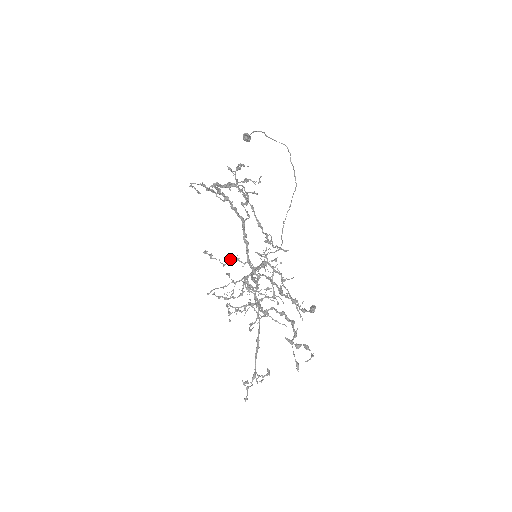
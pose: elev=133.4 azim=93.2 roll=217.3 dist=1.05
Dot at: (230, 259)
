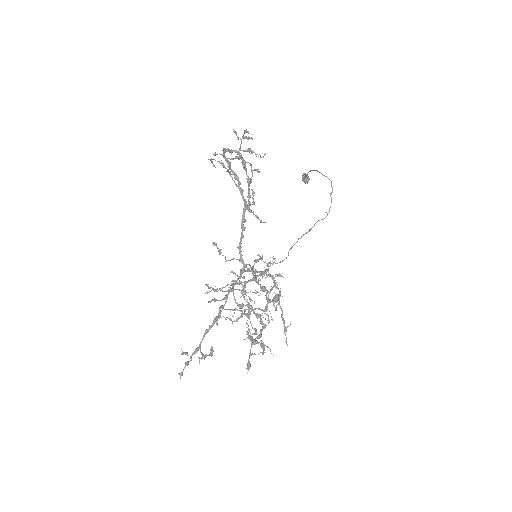
Dot at: occluded
